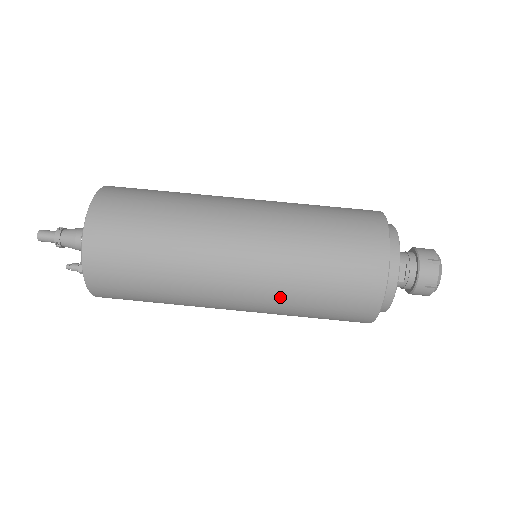
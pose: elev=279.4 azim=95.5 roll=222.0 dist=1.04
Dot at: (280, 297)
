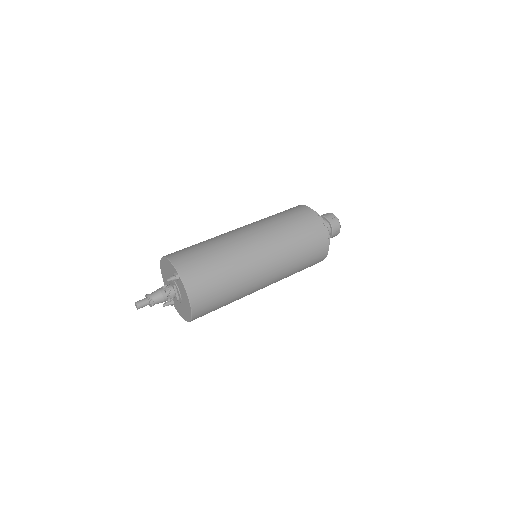
Dot at: (279, 237)
